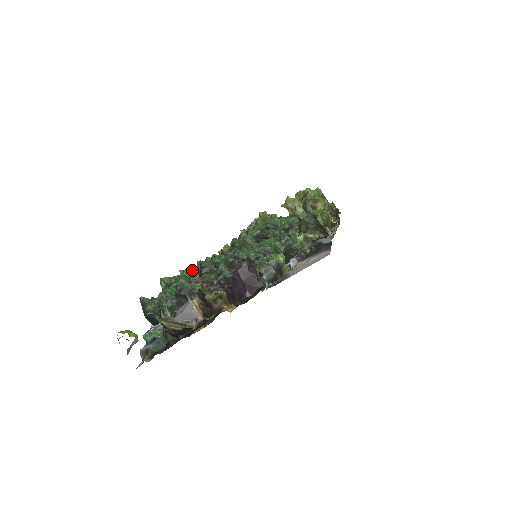
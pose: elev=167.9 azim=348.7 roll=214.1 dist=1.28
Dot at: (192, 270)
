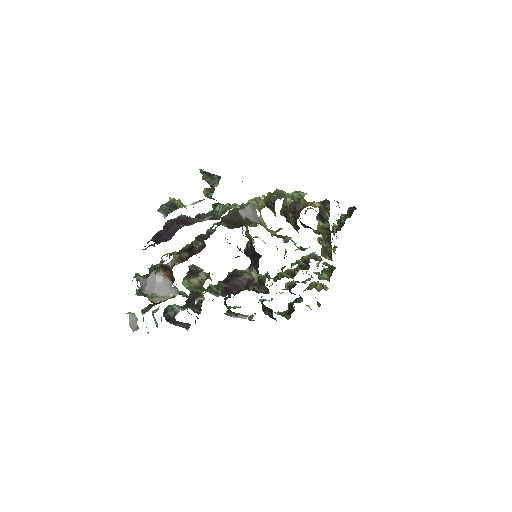
Dot at: (226, 297)
